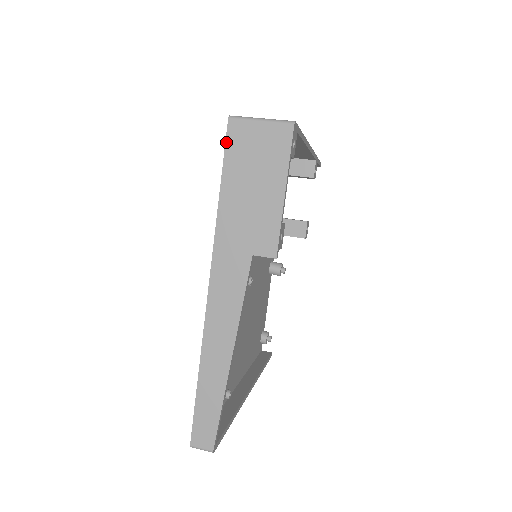
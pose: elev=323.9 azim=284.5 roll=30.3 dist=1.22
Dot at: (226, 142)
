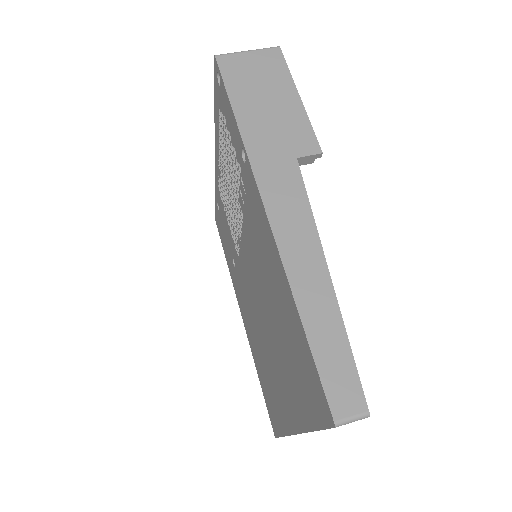
Dot at: (221, 73)
